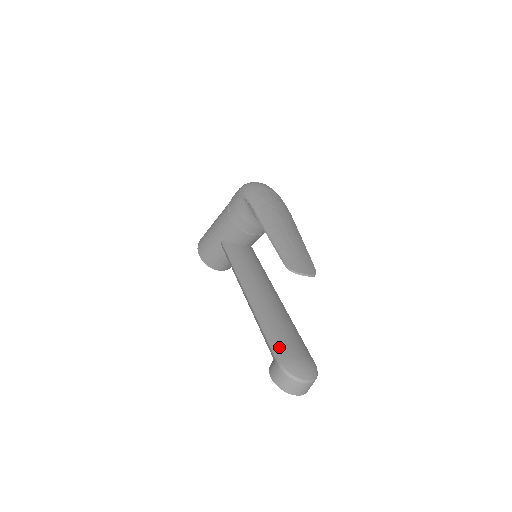
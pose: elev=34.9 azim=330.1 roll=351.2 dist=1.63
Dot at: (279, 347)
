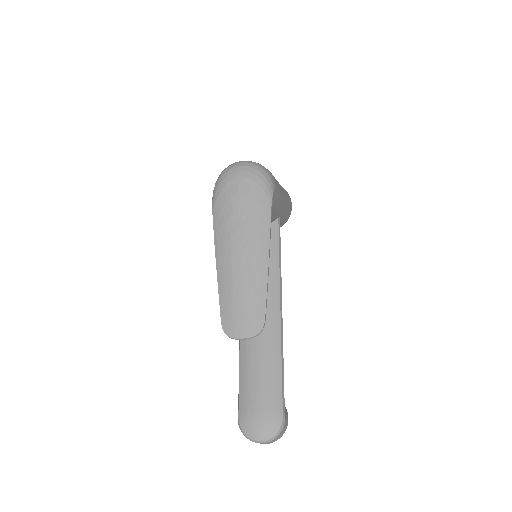
Dot at: (242, 397)
